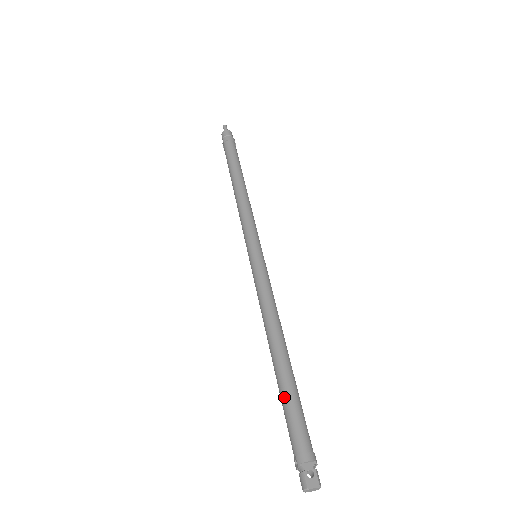
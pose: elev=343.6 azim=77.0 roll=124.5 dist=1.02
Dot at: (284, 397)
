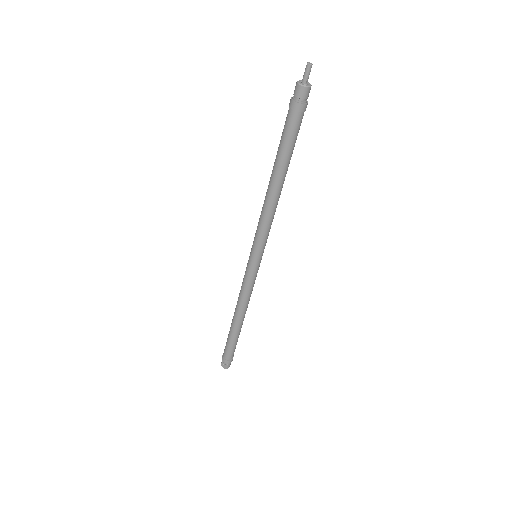
Dot at: (228, 336)
